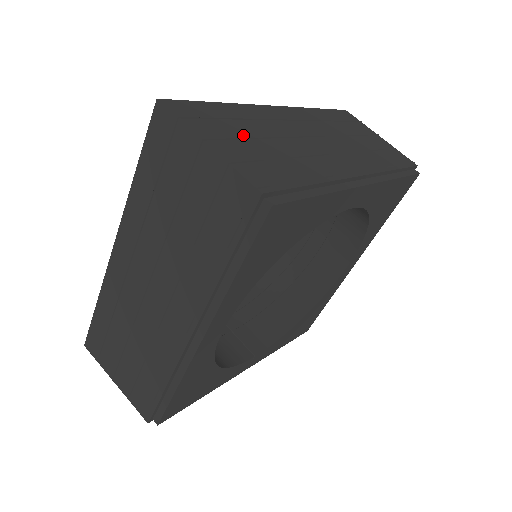
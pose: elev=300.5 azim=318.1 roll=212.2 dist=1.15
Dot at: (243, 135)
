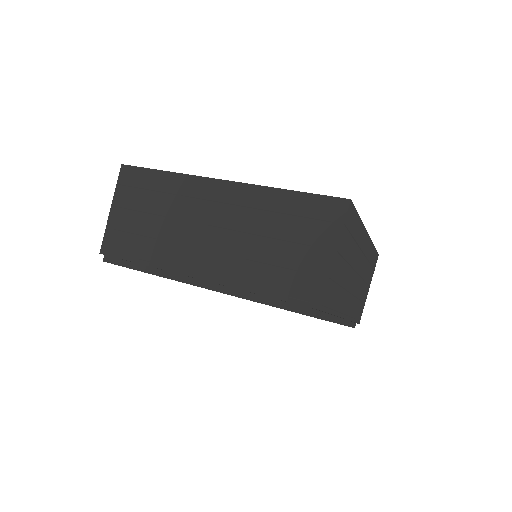
Dot at: (143, 208)
